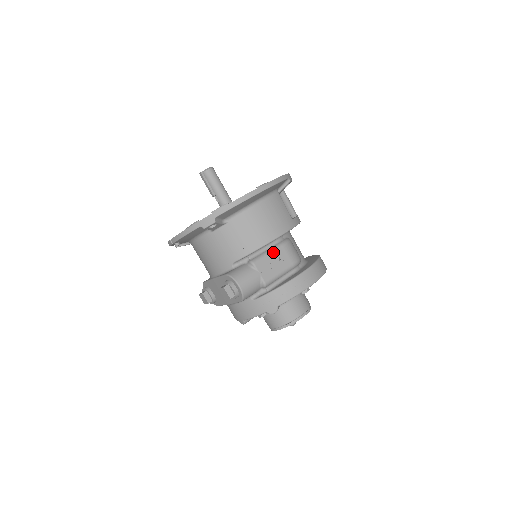
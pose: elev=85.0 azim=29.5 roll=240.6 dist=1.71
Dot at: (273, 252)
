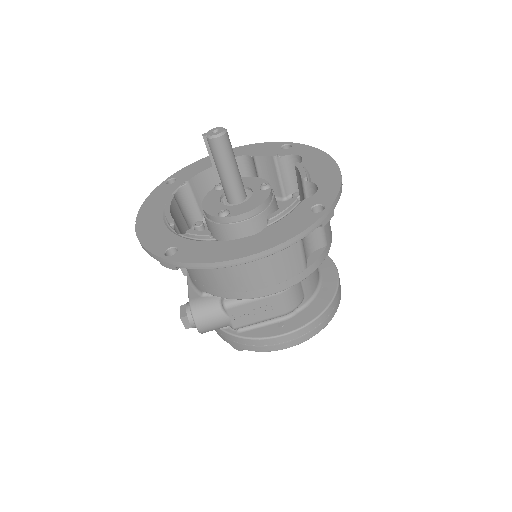
Dot at: (259, 299)
